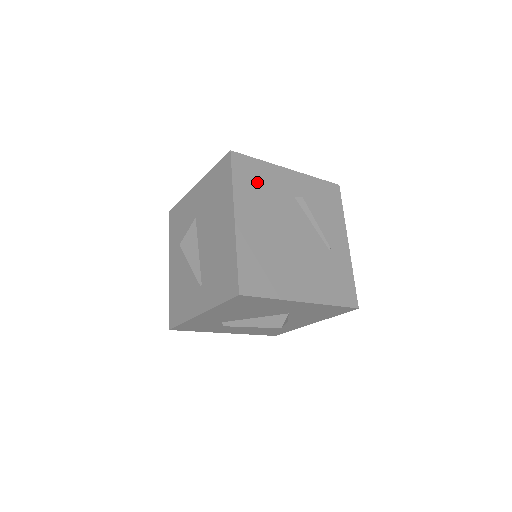
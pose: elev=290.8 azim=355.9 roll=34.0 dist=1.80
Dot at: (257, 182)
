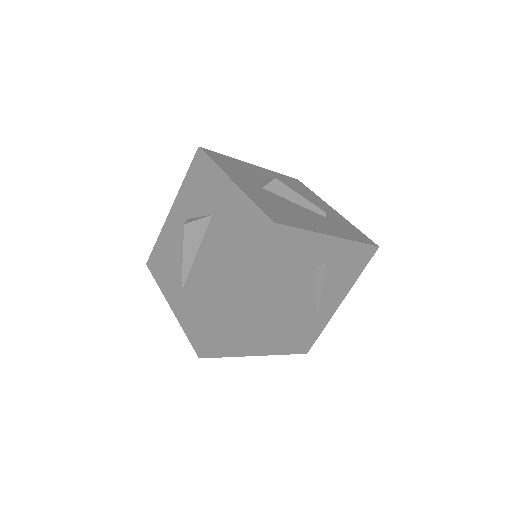
Dot at: (284, 255)
